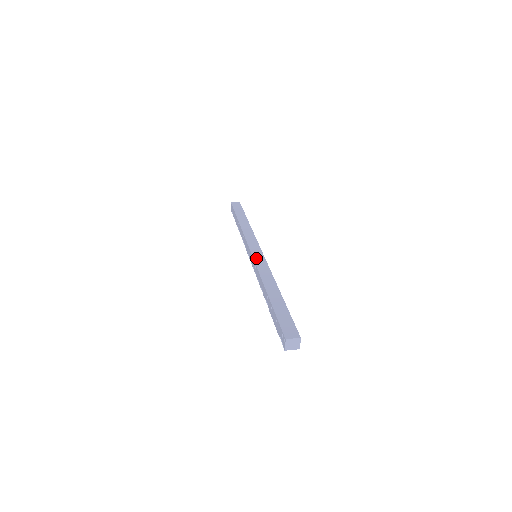
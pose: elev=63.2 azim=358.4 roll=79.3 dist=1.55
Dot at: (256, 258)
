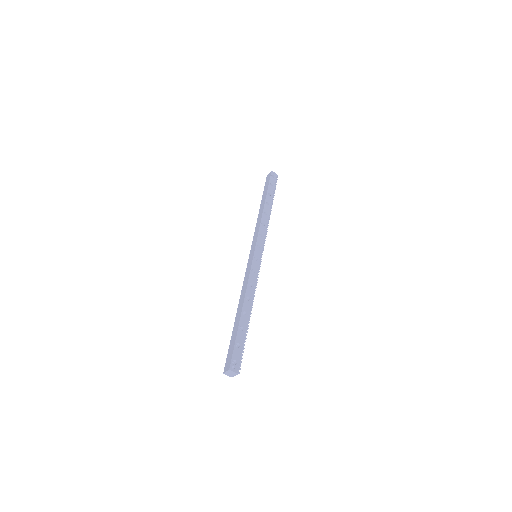
Dot at: (247, 266)
